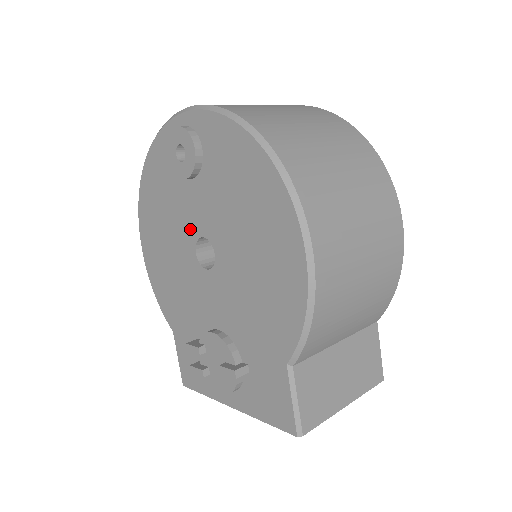
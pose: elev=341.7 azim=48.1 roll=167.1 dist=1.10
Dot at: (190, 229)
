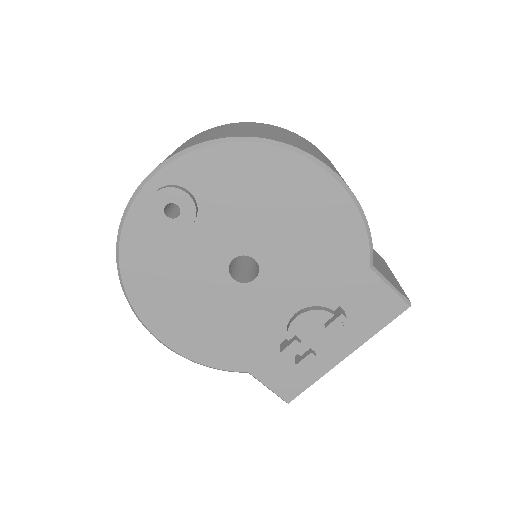
Dot at: (215, 266)
